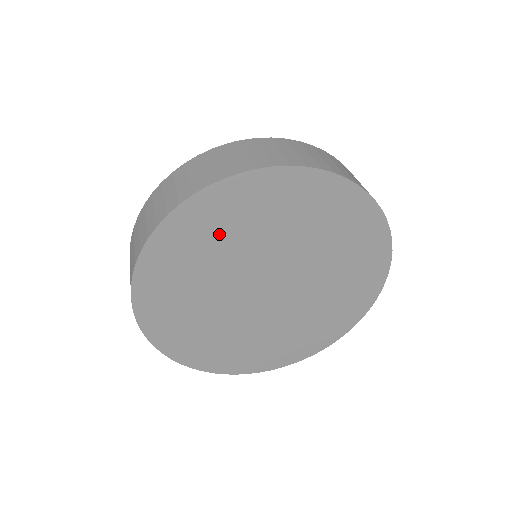
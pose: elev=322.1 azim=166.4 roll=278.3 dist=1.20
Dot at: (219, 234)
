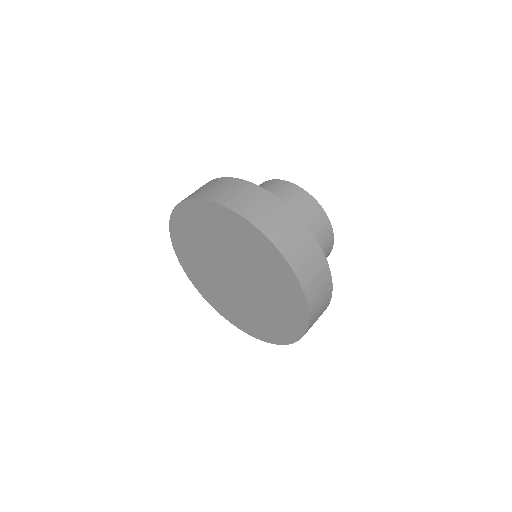
Dot at: (225, 232)
